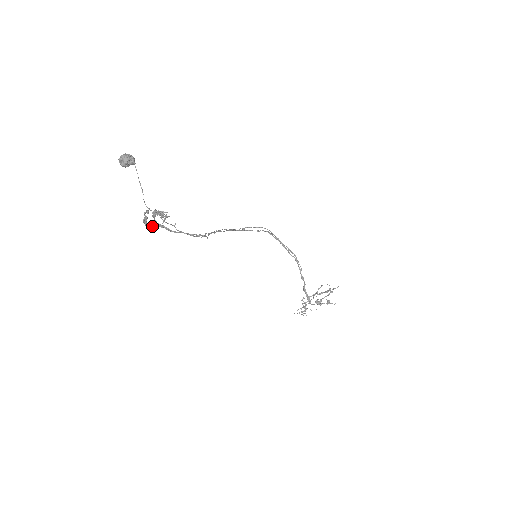
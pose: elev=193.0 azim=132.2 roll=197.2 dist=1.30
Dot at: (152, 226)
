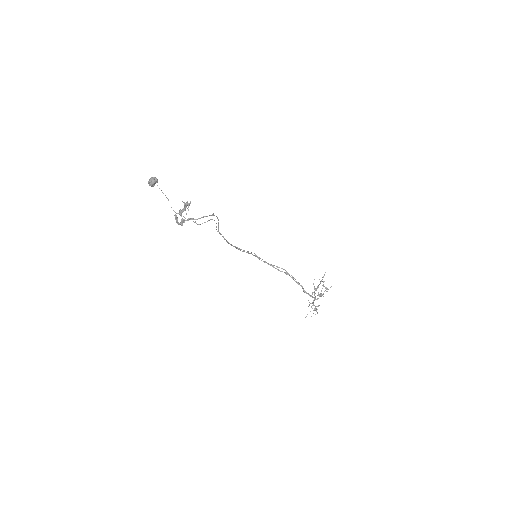
Dot at: (182, 224)
